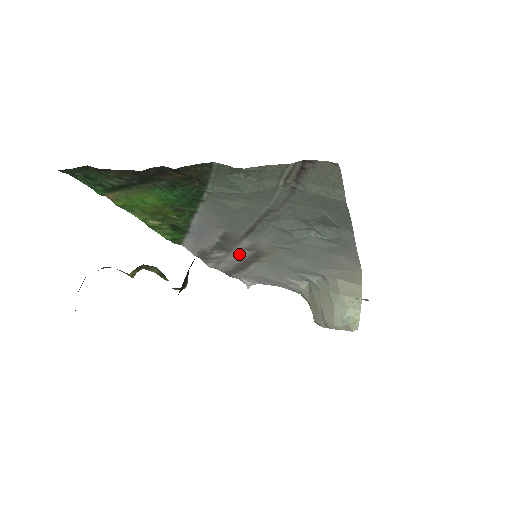
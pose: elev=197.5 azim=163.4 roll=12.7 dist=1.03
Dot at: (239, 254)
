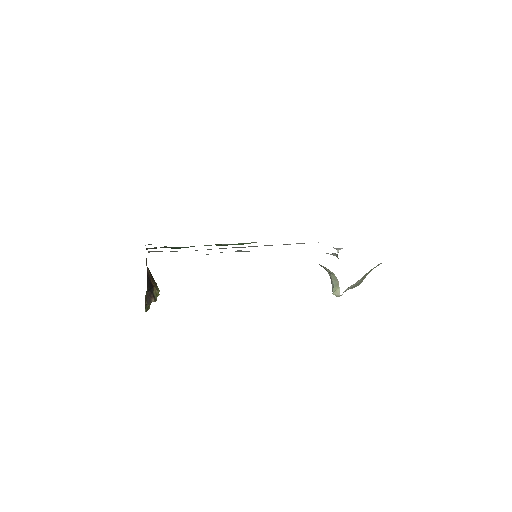
Dot at: occluded
